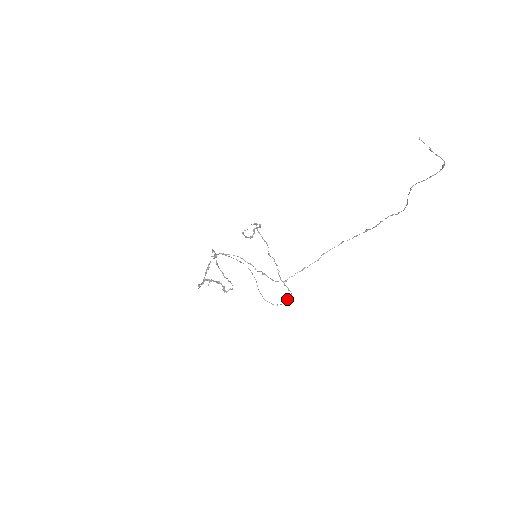
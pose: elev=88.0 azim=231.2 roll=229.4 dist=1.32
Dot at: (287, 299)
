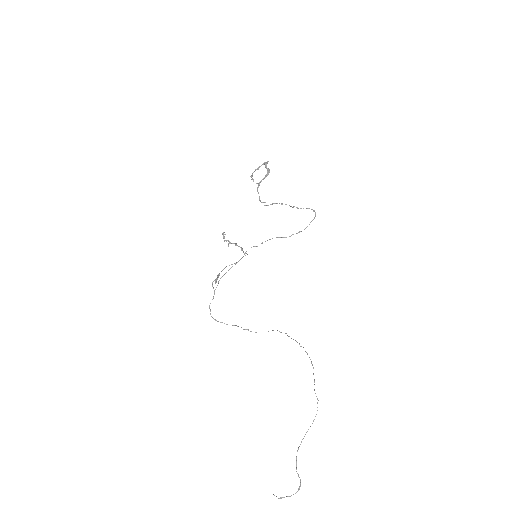
Dot at: occluded
